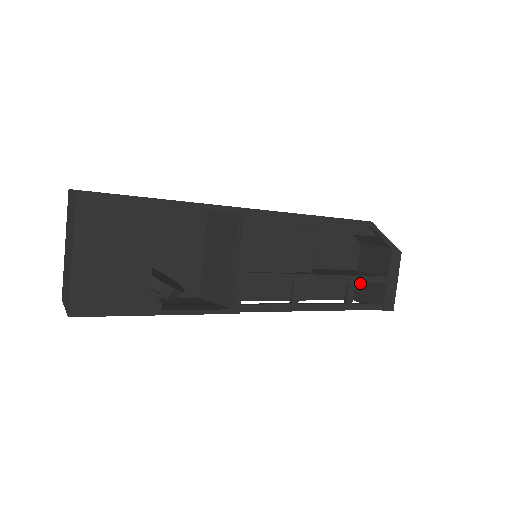
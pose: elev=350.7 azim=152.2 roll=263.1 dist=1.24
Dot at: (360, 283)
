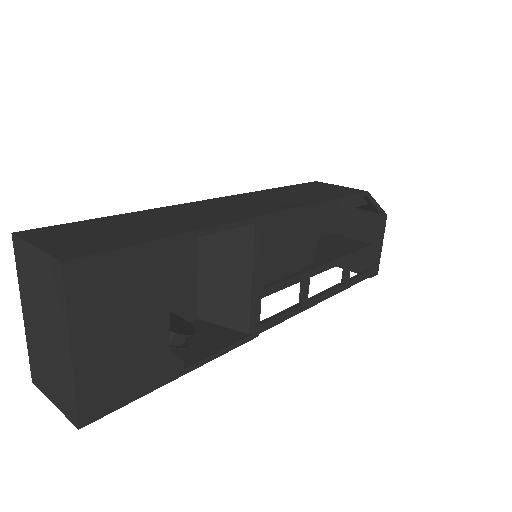
Dot at: occluded
